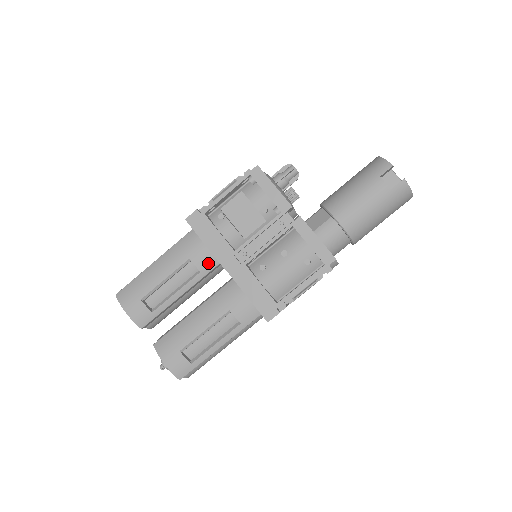
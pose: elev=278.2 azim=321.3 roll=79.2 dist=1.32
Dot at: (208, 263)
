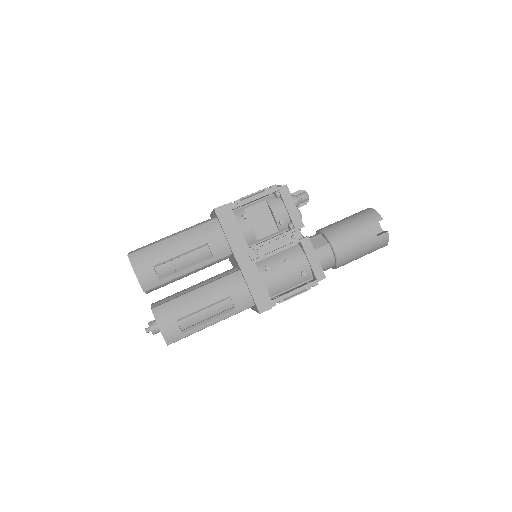
Dot at: (222, 251)
